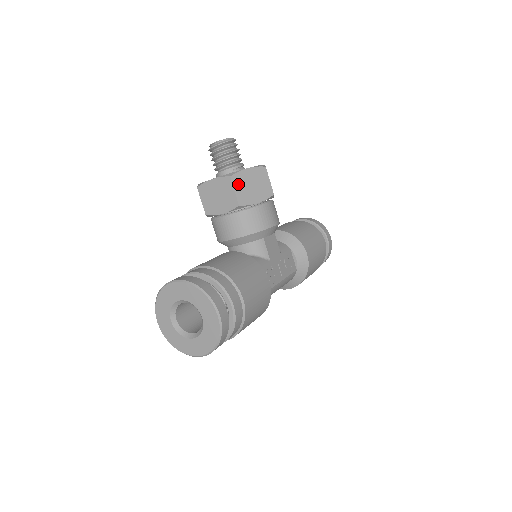
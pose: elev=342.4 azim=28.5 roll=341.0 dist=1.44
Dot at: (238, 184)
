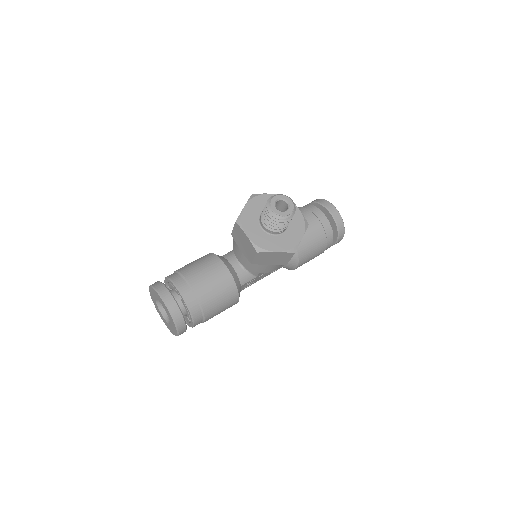
Dot at: (260, 256)
